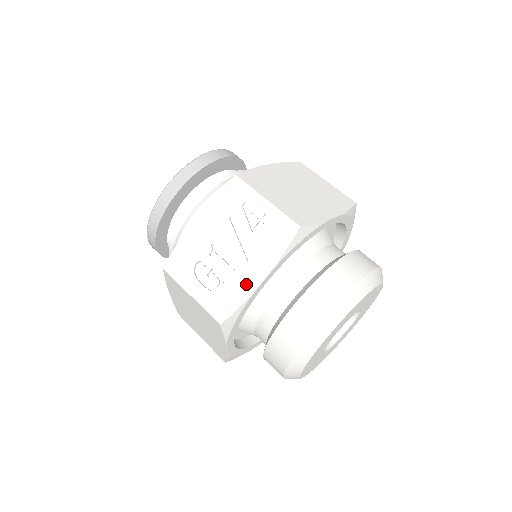
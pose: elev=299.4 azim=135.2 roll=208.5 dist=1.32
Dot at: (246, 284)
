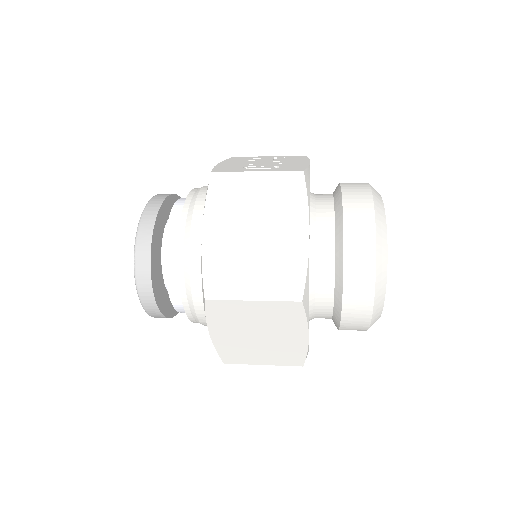
Dot at: (299, 164)
